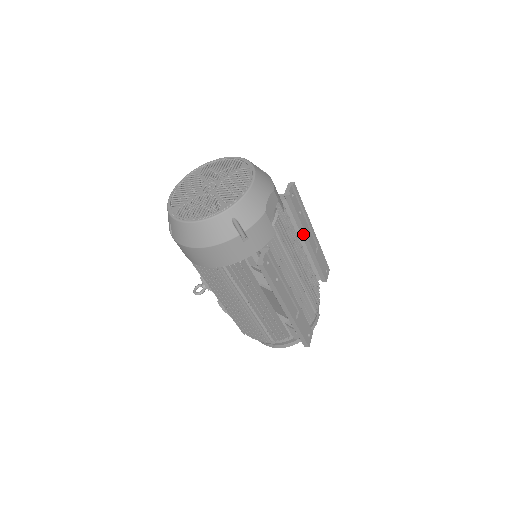
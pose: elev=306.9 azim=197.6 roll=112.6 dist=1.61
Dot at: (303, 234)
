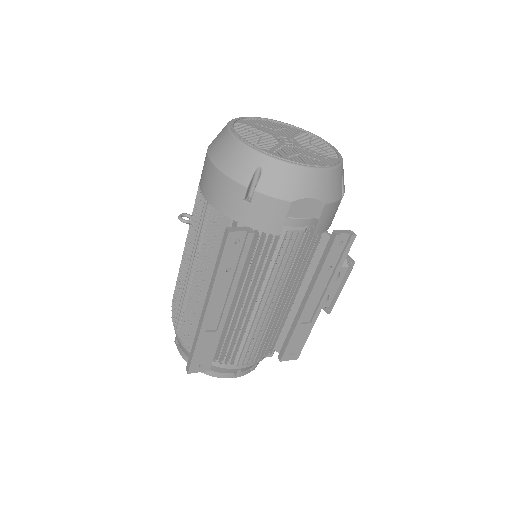
Dot at: (310, 289)
